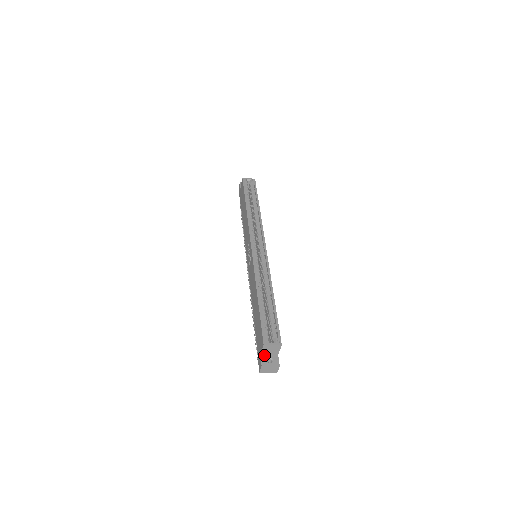
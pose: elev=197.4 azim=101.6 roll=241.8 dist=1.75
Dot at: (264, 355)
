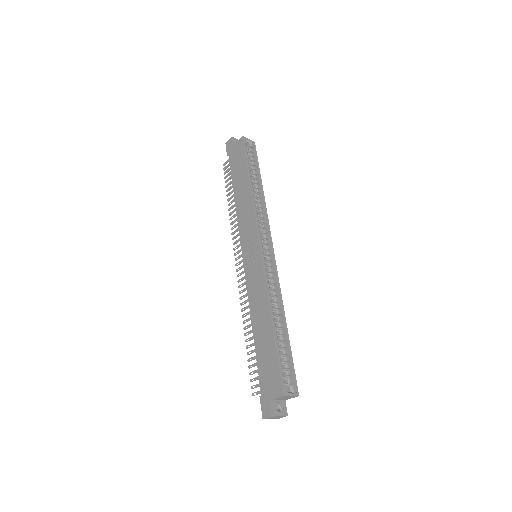
Dot at: (273, 401)
